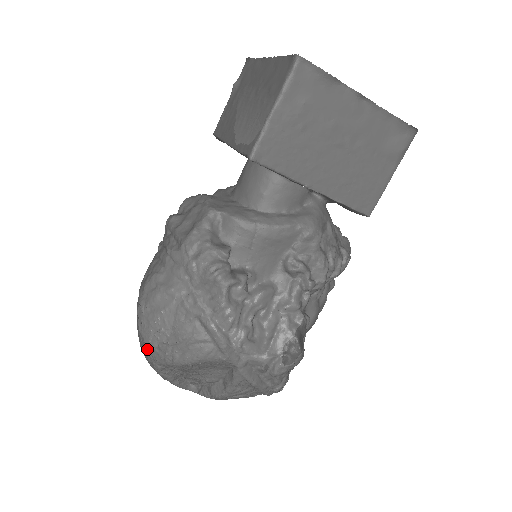
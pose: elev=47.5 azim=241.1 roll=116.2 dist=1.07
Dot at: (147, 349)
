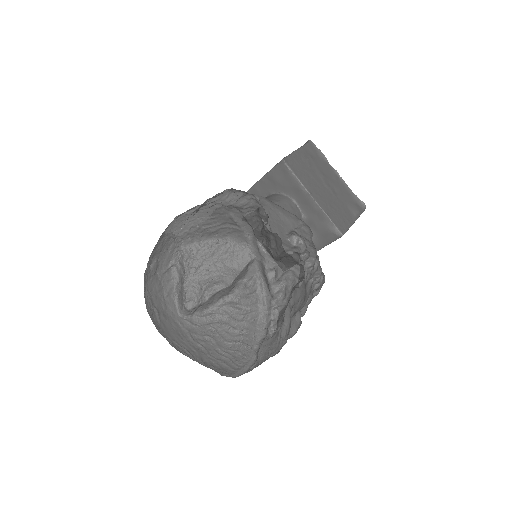
Dot at: (173, 238)
